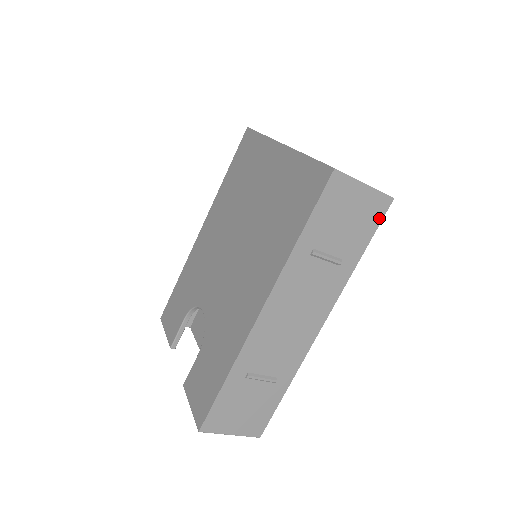
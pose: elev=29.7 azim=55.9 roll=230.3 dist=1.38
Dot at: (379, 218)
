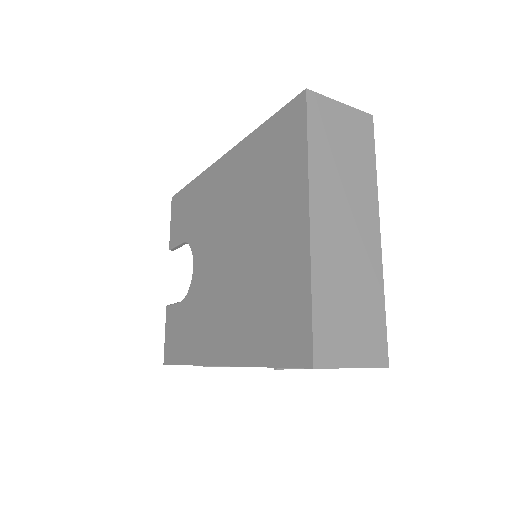
Dot at: occluded
